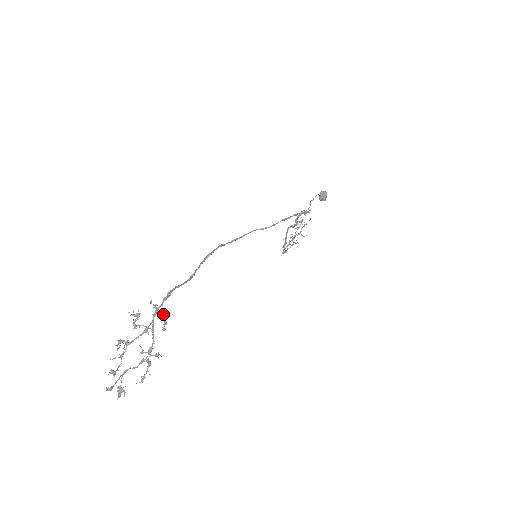
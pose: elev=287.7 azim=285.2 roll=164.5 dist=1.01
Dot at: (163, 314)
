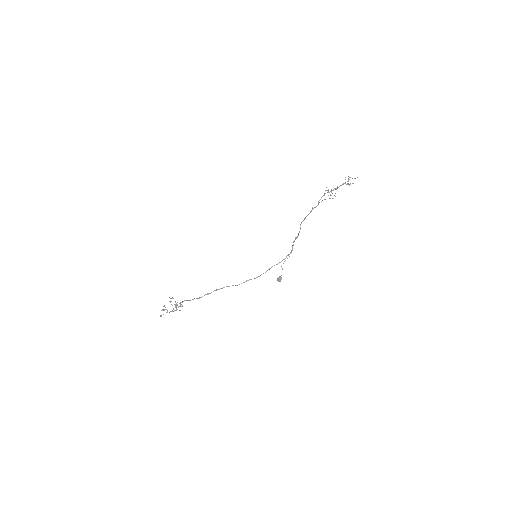
Dot at: (180, 305)
